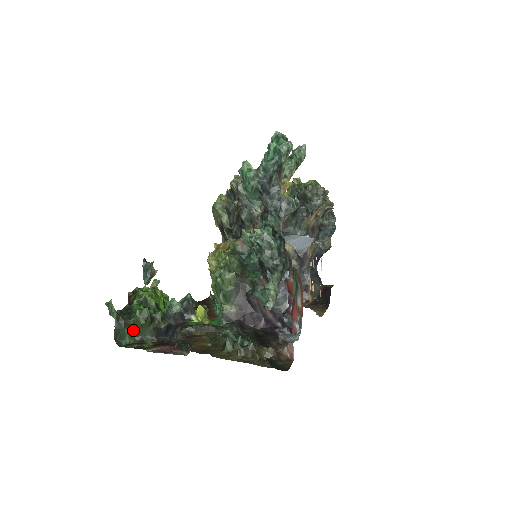
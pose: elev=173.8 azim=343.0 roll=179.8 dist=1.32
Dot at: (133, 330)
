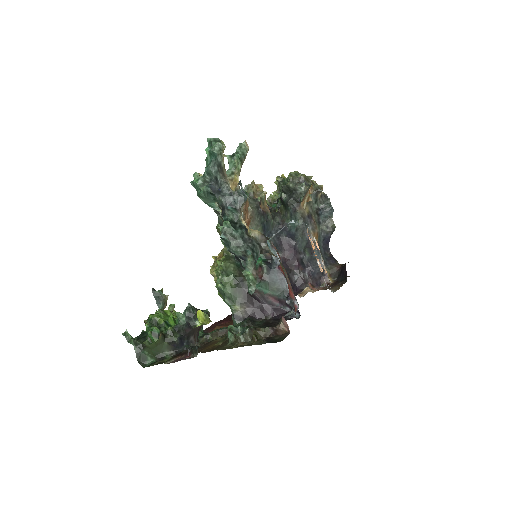
Dot at: (151, 350)
